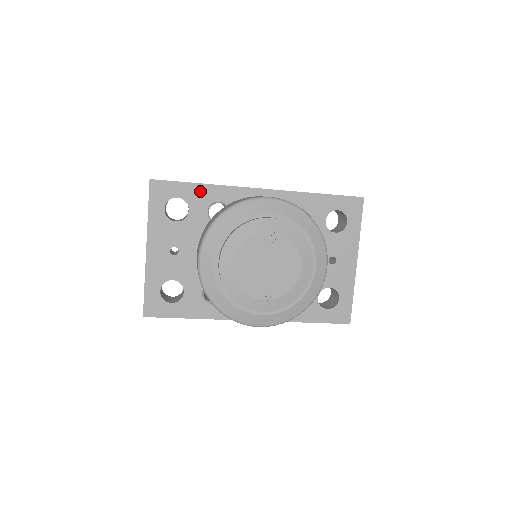
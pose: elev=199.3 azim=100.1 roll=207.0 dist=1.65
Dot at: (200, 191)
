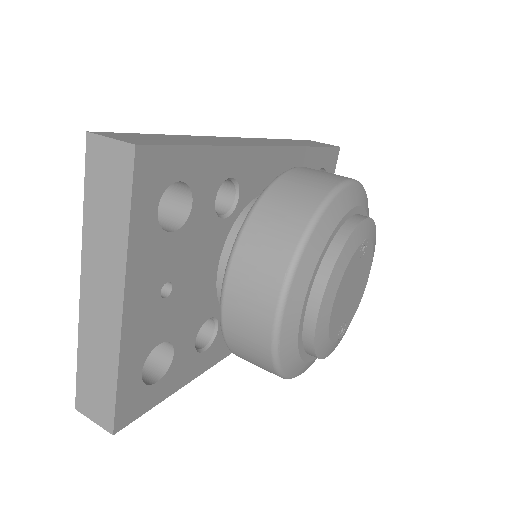
Dot at: (210, 161)
